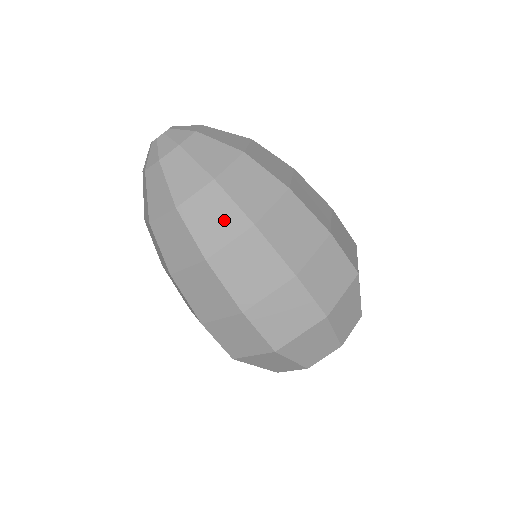
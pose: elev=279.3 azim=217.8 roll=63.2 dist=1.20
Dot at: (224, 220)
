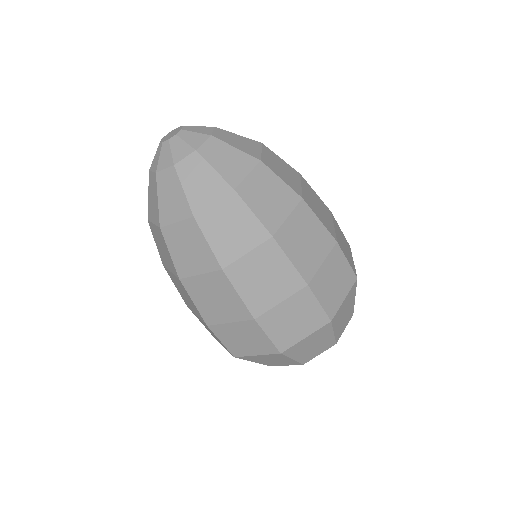
Dot at: (287, 170)
